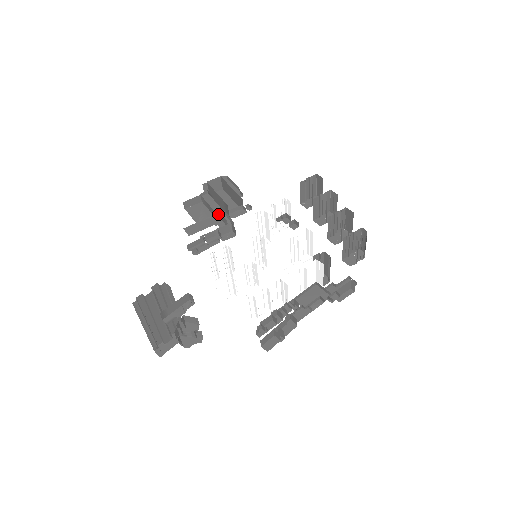
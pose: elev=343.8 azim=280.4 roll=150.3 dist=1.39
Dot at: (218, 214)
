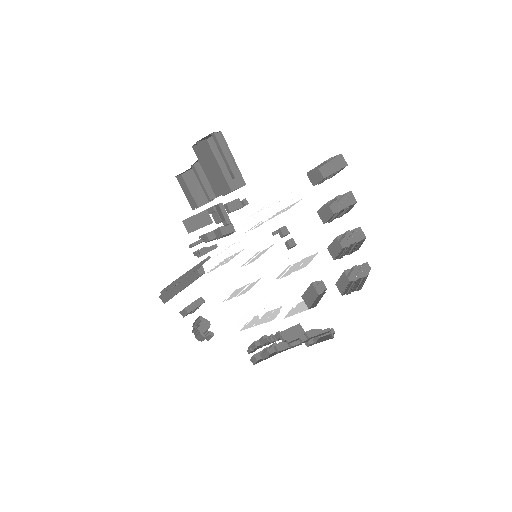
Dot at: occluded
